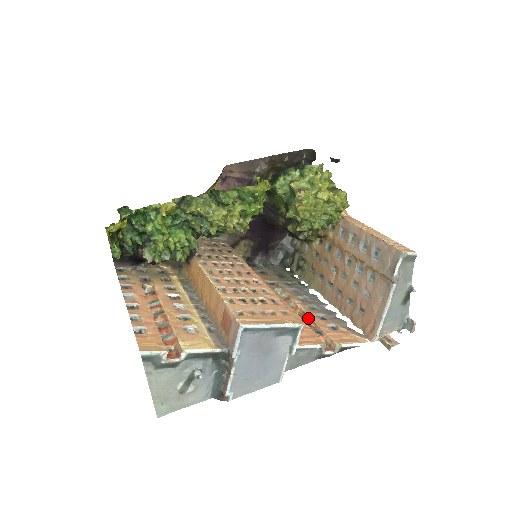
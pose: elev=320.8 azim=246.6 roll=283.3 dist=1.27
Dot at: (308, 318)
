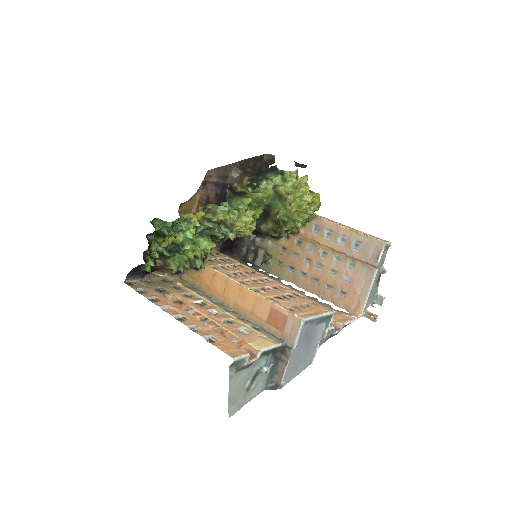
Dot at: occluded
